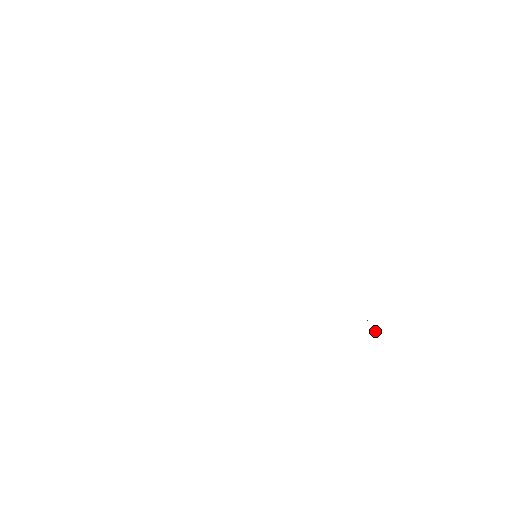
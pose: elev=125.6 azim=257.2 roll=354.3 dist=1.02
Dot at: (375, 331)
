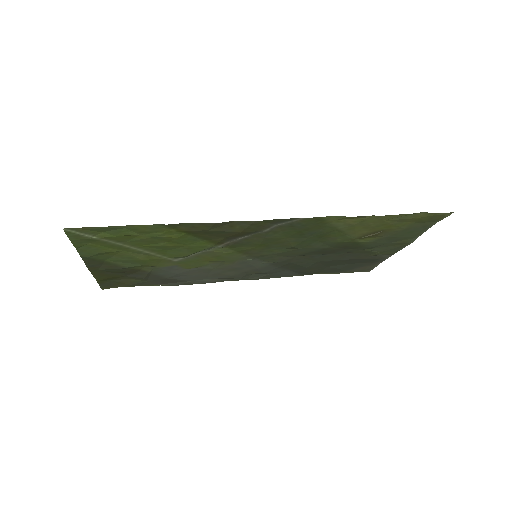
Dot at: (372, 235)
